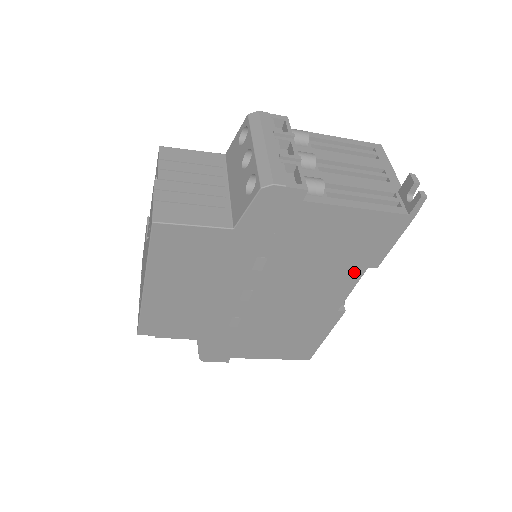
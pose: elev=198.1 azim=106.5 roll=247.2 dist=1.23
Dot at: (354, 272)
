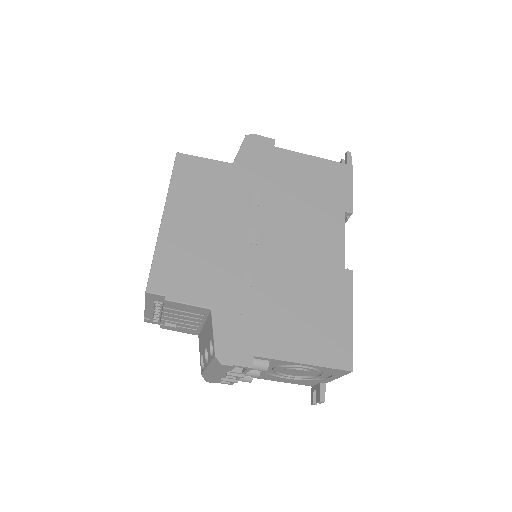
Dot at: (336, 216)
